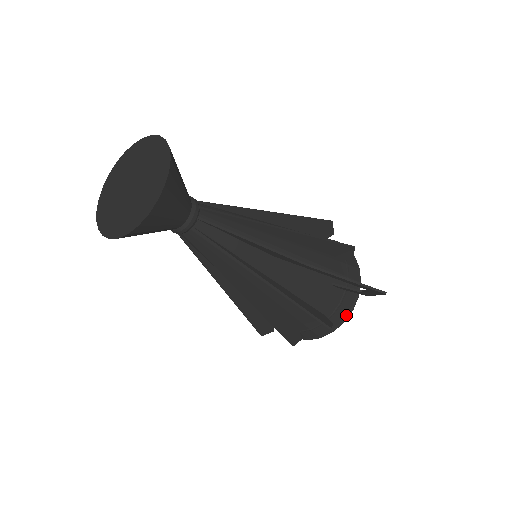
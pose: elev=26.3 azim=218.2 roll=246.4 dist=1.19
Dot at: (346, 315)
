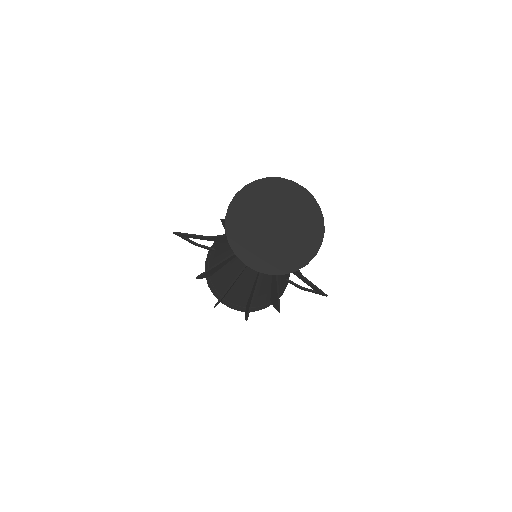
Dot at: occluded
